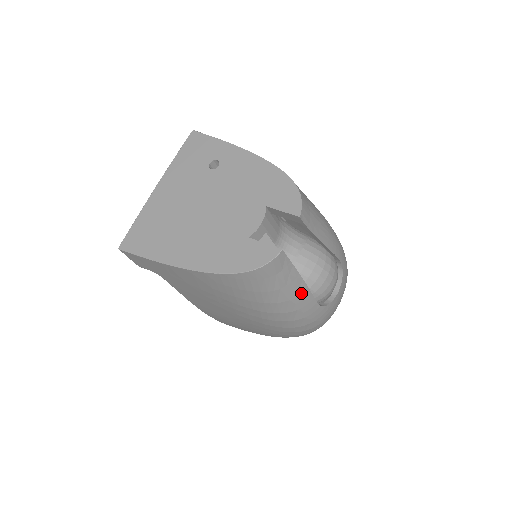
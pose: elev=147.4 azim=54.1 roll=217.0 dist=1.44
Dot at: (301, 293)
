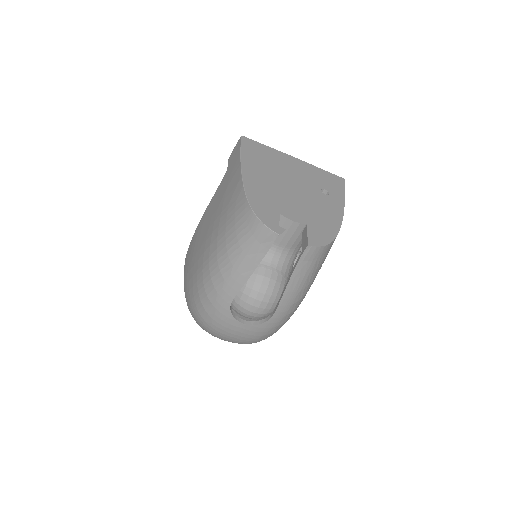
Dot at: (241, 275)
